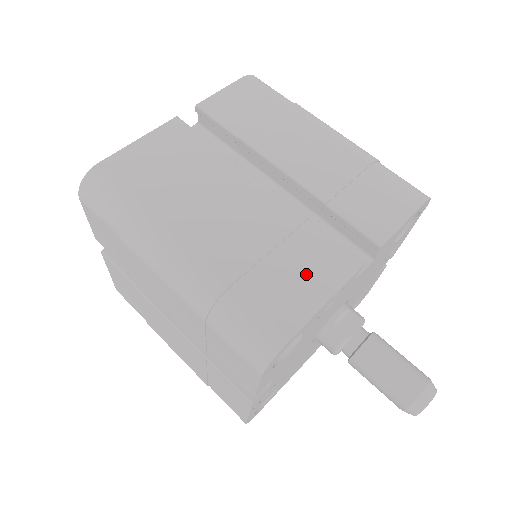
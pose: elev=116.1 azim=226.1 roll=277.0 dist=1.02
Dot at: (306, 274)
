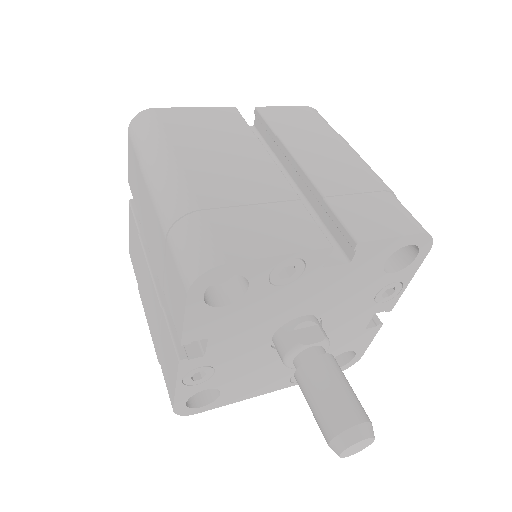
Dot at: (273, 230)
